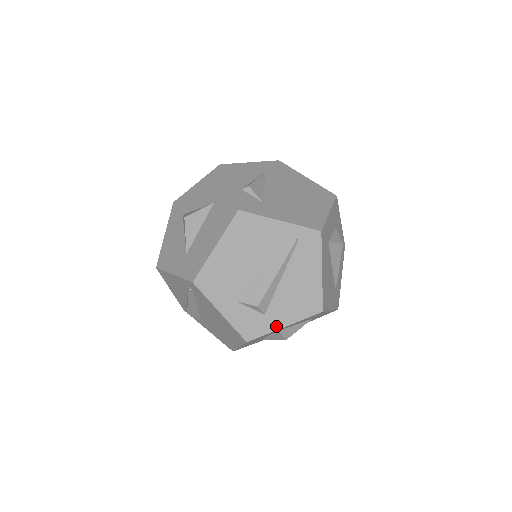
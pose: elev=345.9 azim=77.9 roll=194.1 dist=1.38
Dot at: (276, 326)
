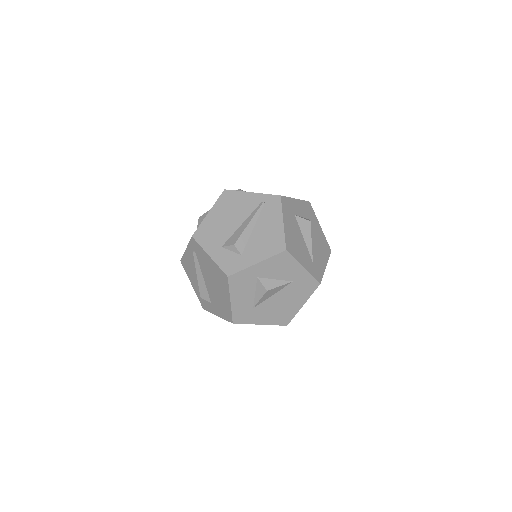
Dot at: (250, 263)
